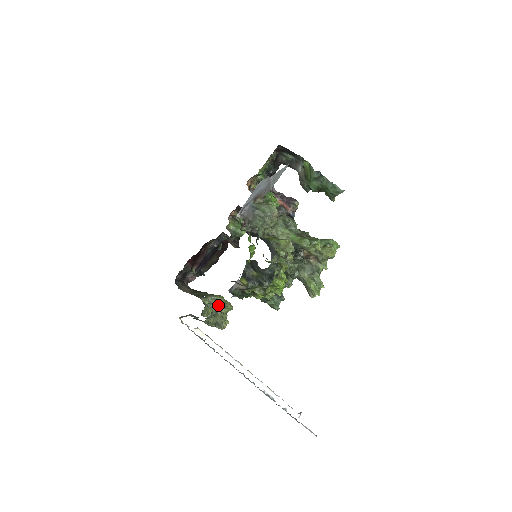
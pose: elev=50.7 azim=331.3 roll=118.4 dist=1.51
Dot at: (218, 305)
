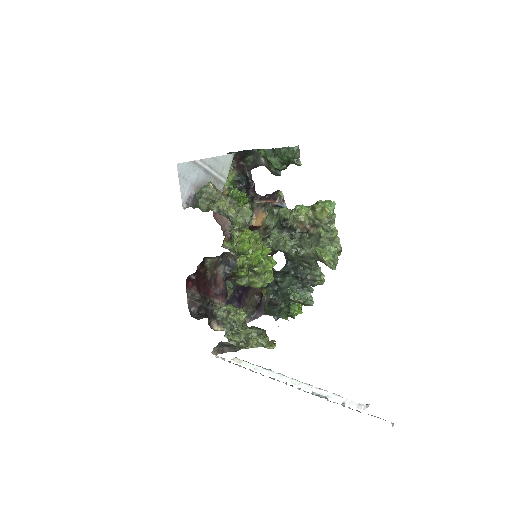
Dot at: (227, 315)
